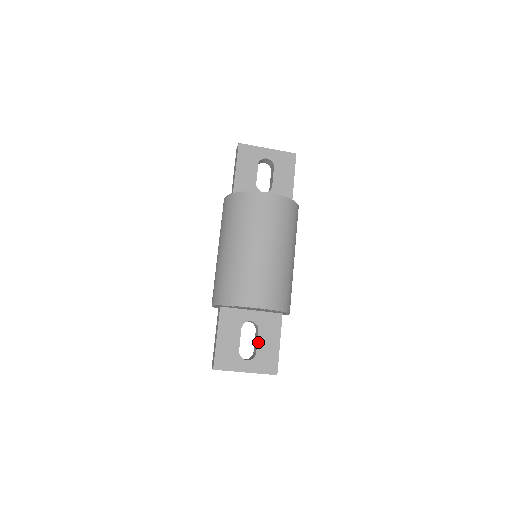
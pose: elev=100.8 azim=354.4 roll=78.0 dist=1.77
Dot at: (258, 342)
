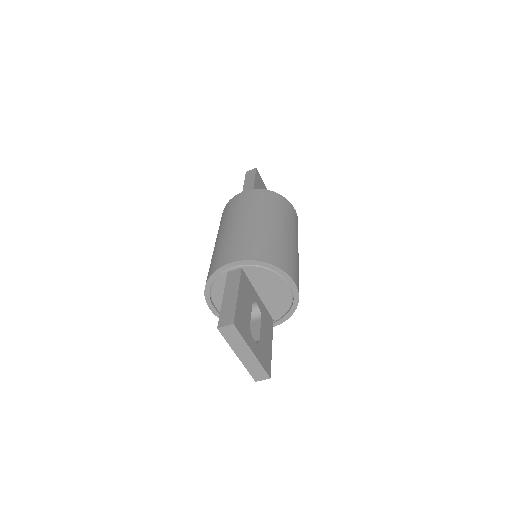
Dot at: (261, 330)
